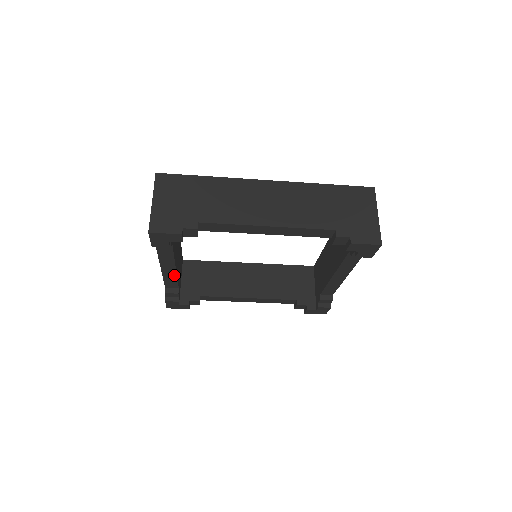
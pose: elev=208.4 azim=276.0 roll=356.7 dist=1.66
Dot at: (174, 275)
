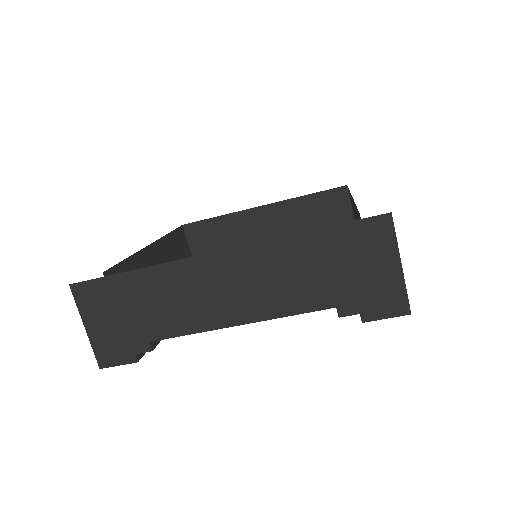
Dot at: occluded
